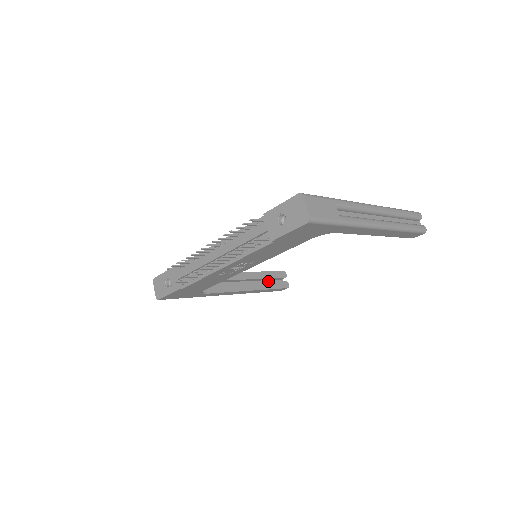
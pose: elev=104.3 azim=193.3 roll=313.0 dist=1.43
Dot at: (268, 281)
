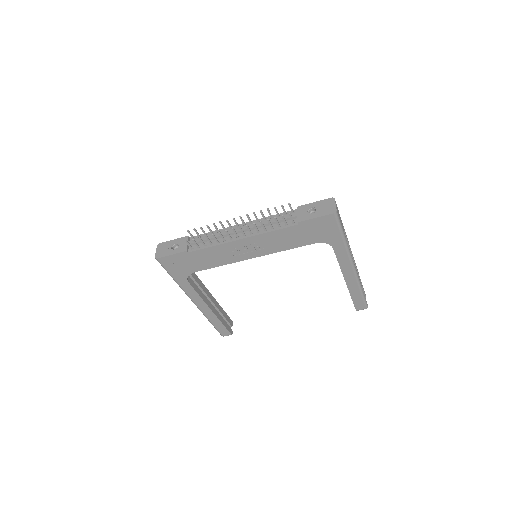
Dot at: occluded
